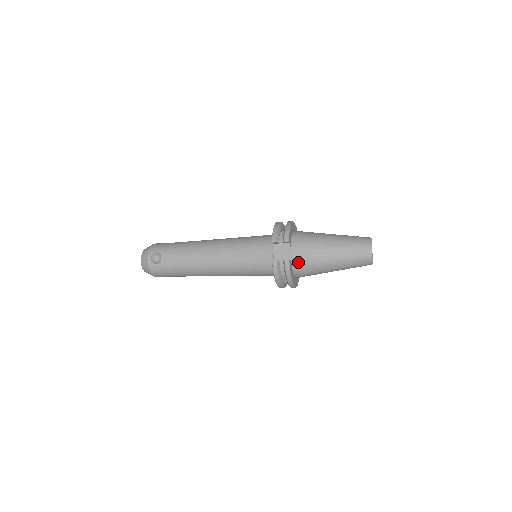
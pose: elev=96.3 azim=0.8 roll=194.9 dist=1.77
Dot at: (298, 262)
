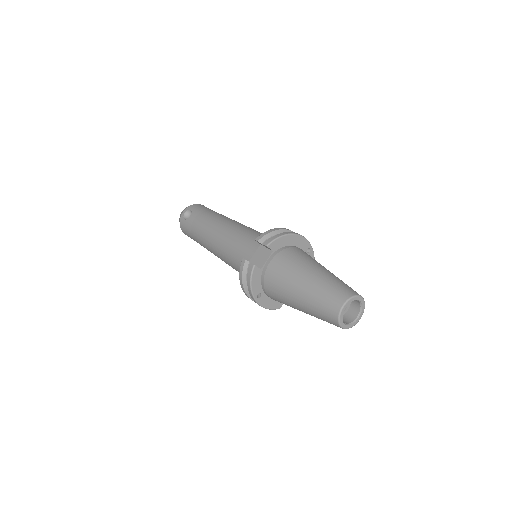
Dot at: (267, 275)
